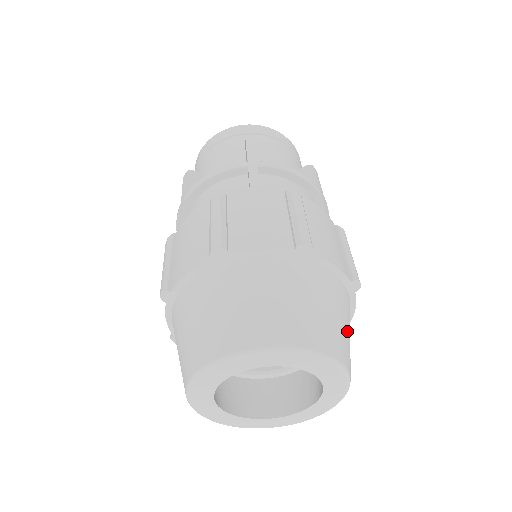
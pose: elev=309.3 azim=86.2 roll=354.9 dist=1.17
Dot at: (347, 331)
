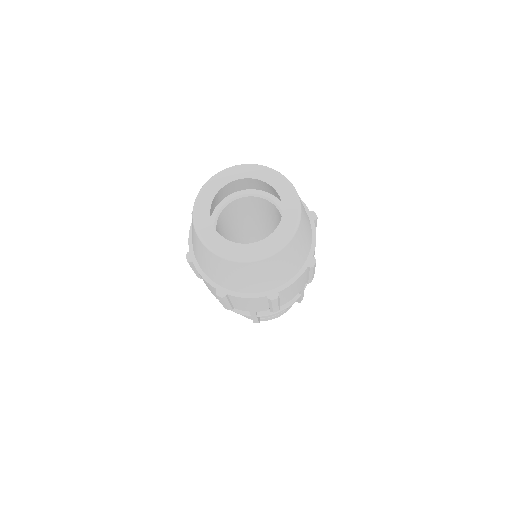
Dot at: occluded
